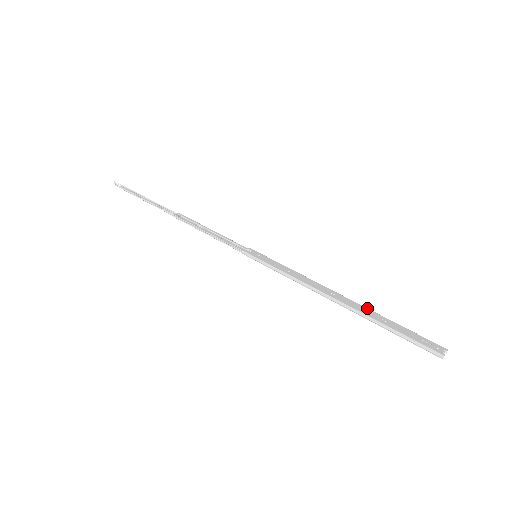
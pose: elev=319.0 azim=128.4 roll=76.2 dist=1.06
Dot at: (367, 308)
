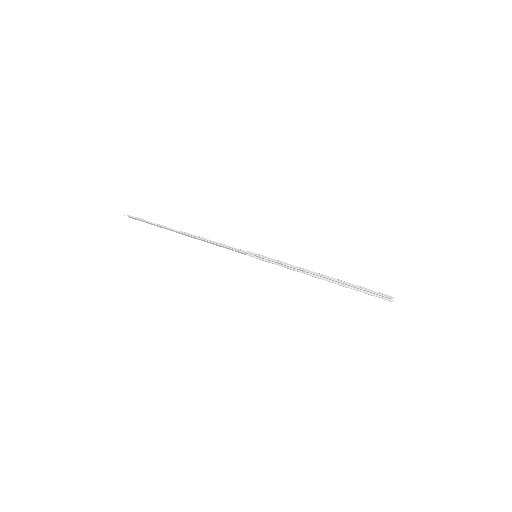
Dot at: (339, 282)
